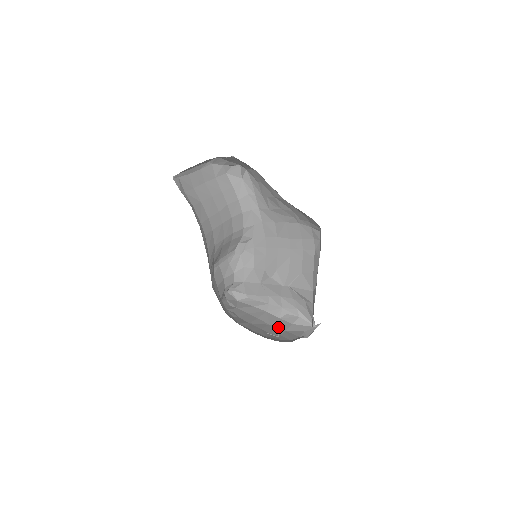
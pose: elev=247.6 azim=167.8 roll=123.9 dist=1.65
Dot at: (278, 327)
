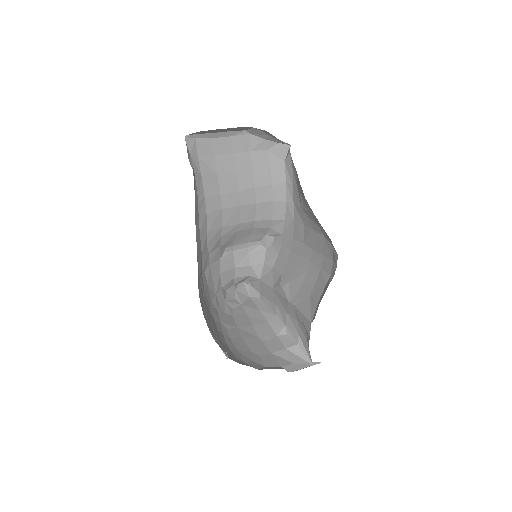
Dot at: (266, 345)
